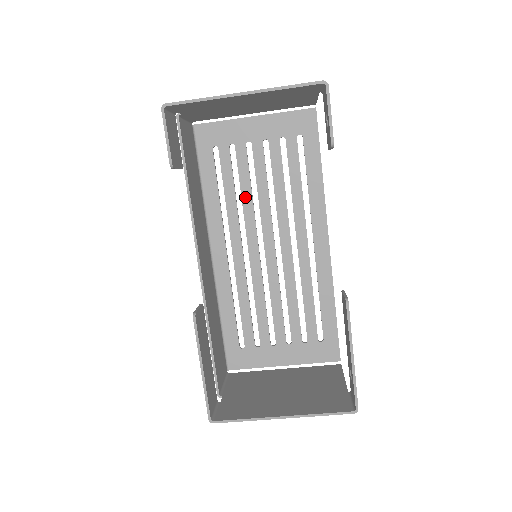
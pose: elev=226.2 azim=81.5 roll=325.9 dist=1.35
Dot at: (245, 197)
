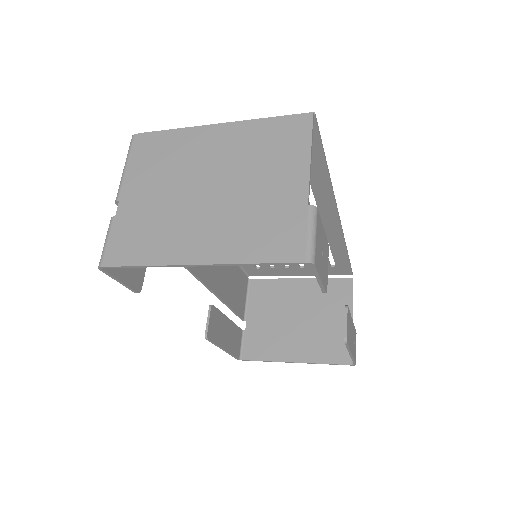
Dot at: occluded
